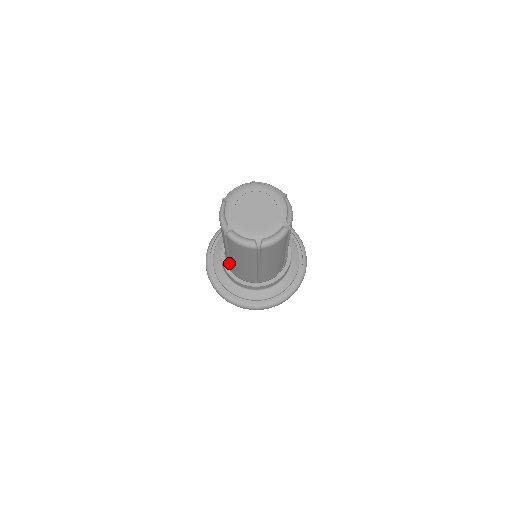
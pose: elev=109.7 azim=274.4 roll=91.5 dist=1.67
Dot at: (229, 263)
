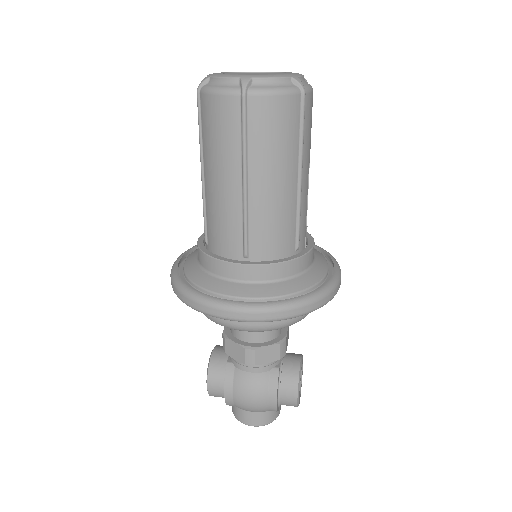
Dot at: (204, 216)
